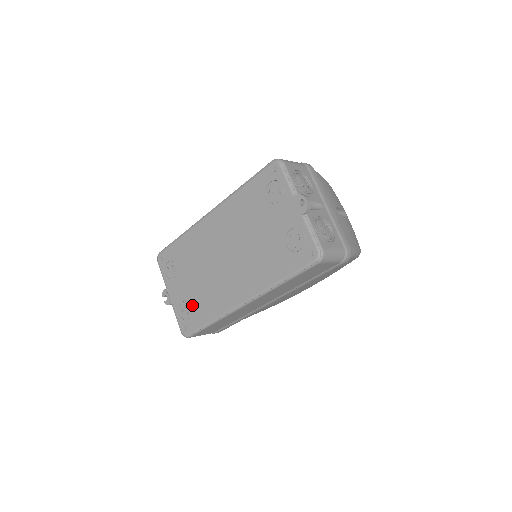
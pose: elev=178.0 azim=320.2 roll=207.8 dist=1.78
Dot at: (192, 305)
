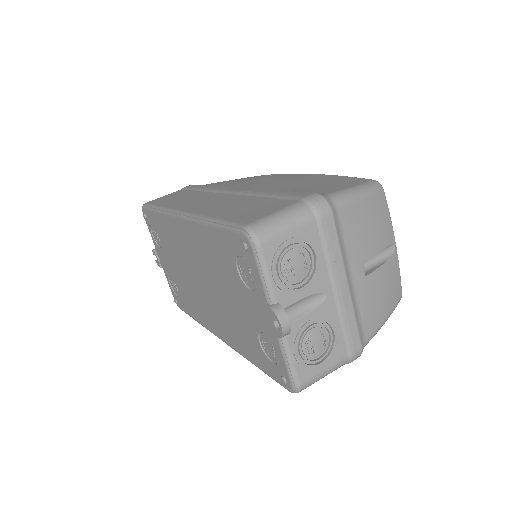
Dot at: (179, 289)
